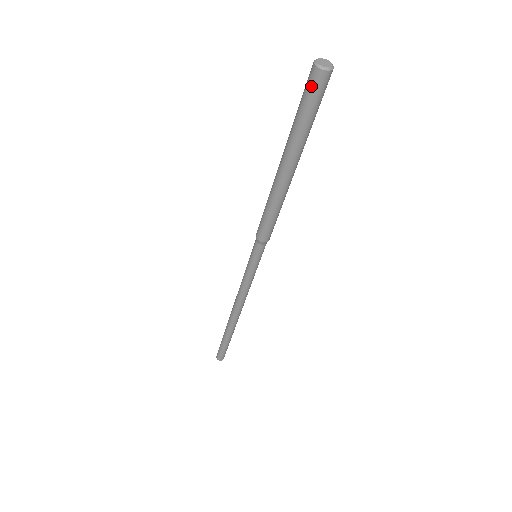
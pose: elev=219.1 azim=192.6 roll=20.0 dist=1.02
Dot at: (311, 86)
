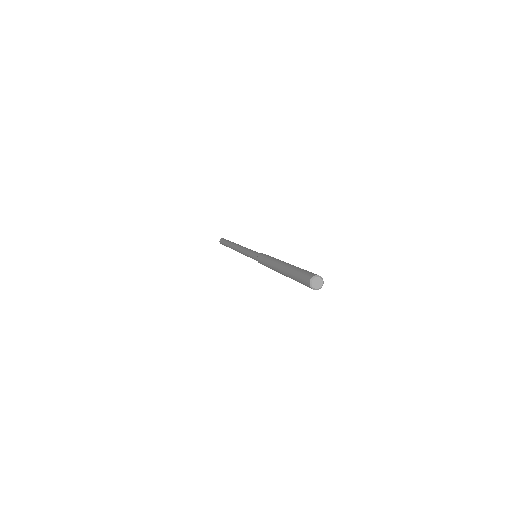
Dot at: (306, 285)
